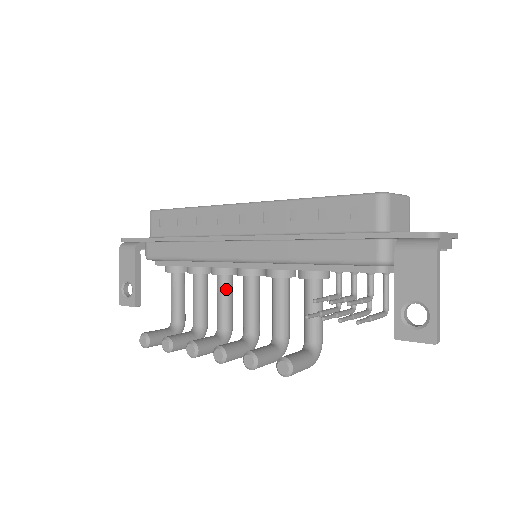
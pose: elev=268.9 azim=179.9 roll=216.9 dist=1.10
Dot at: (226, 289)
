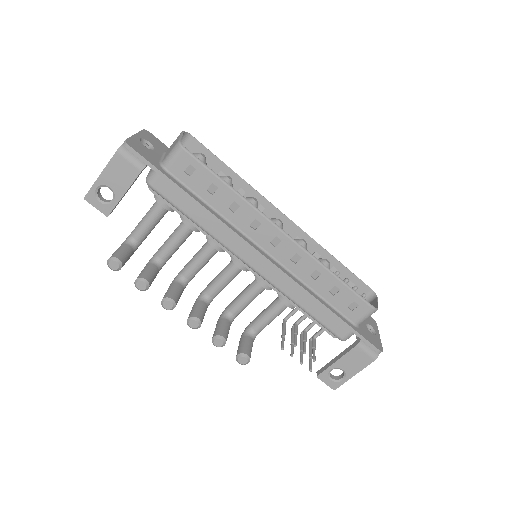
Dot at: (211, 257)
